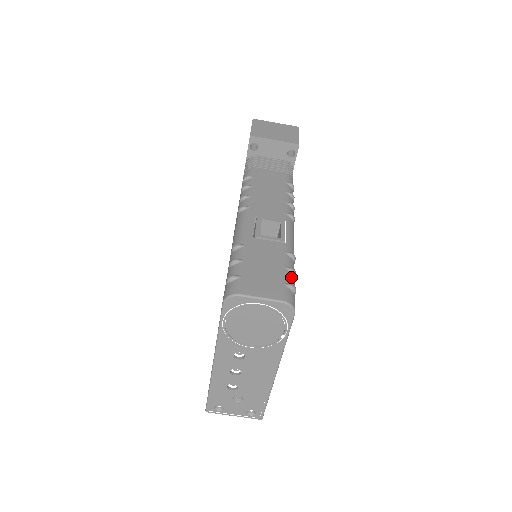
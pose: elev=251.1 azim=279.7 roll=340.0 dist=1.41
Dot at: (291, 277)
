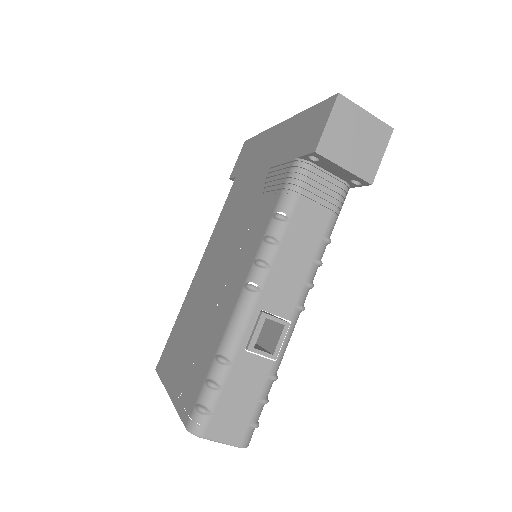
Dot at: (261, 410)
